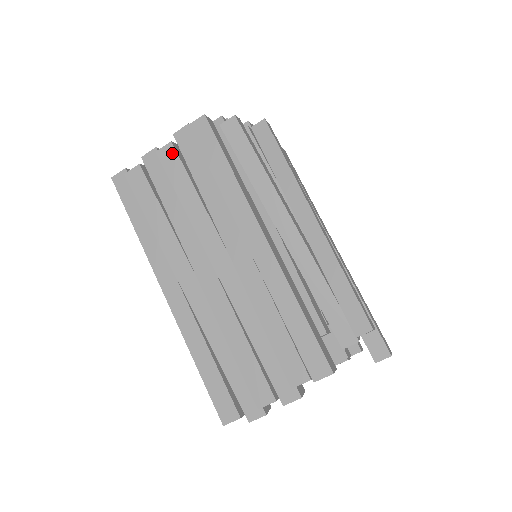
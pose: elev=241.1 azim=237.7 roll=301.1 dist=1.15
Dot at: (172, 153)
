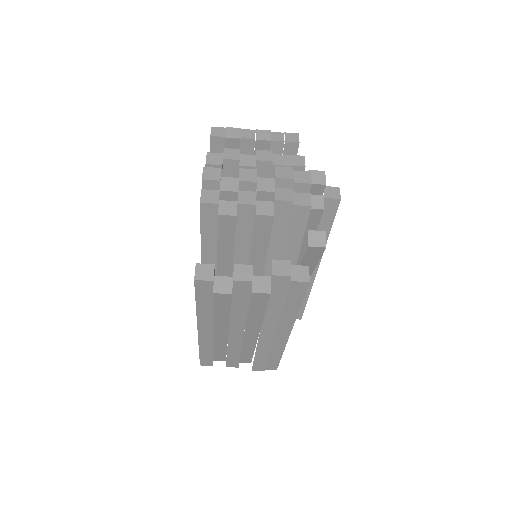
Dot at: (265, 298)
